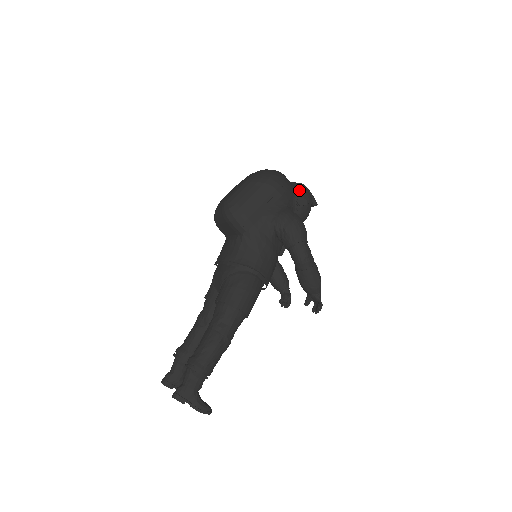
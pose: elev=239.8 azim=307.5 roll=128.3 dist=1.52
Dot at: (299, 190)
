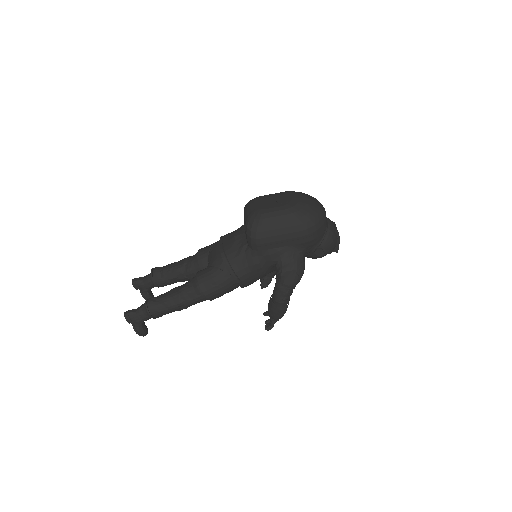
Dot at: (326, 241)
